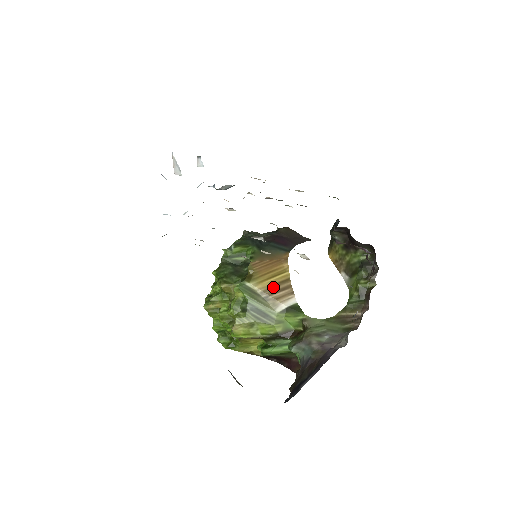
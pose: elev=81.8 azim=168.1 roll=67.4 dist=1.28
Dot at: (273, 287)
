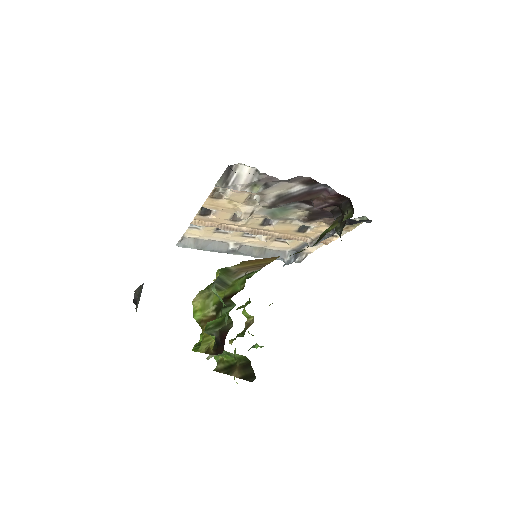
Dot at: (249, 267)
